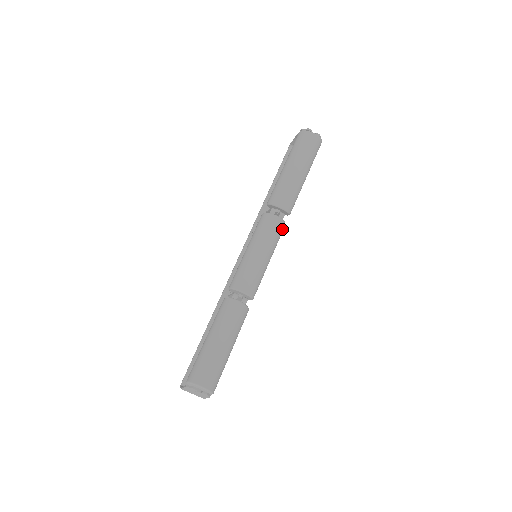
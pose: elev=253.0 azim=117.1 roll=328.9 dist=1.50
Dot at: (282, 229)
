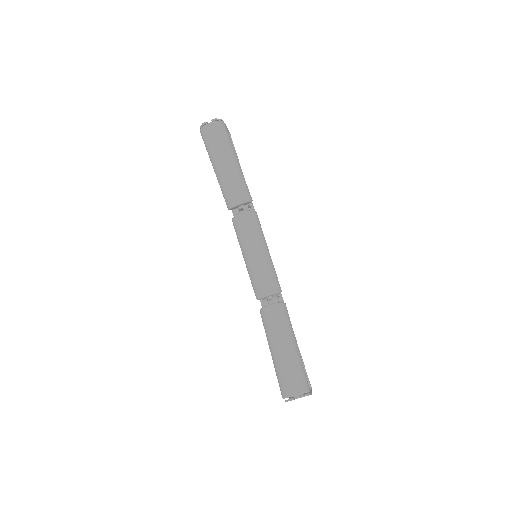
Dot at: (255, 218)
